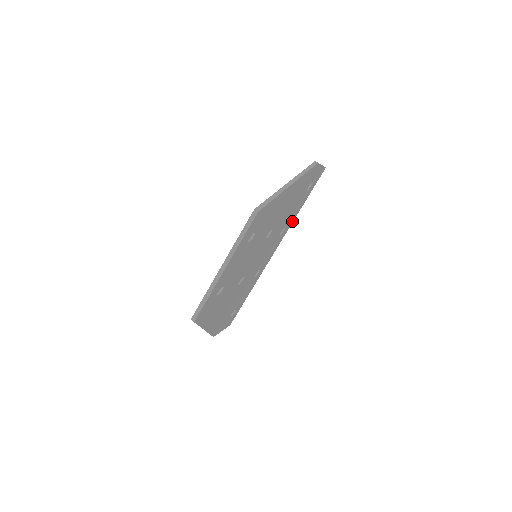
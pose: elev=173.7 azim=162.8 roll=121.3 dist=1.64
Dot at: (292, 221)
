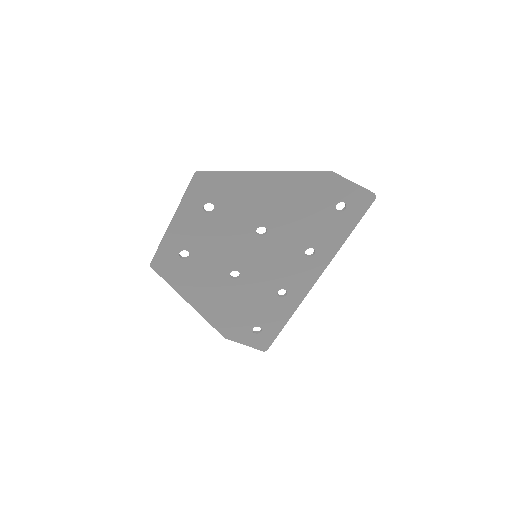
Dot at: (334, 251)
